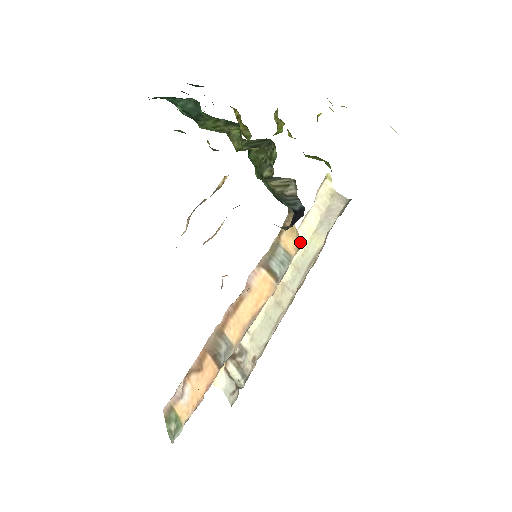
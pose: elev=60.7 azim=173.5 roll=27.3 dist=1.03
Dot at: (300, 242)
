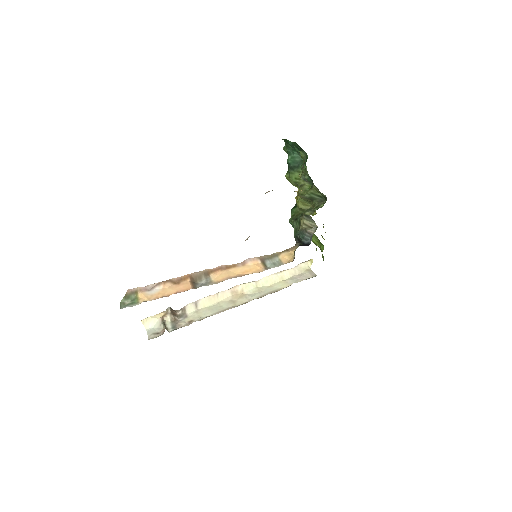
Dot at: (293, 260)
